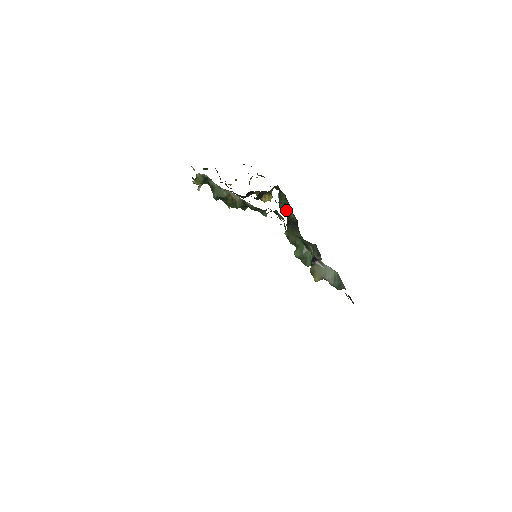
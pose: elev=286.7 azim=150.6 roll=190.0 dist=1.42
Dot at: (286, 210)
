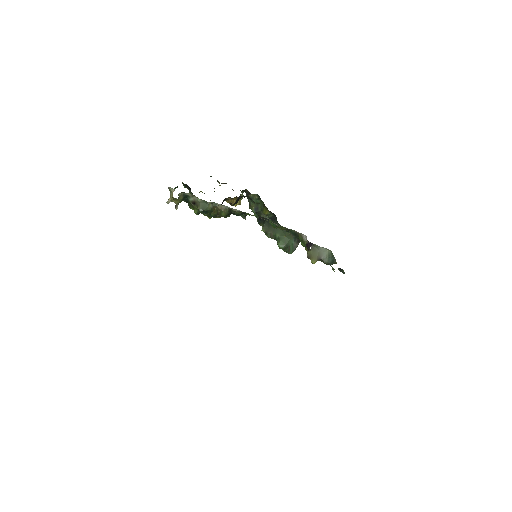
Dot at: (259, 209)
